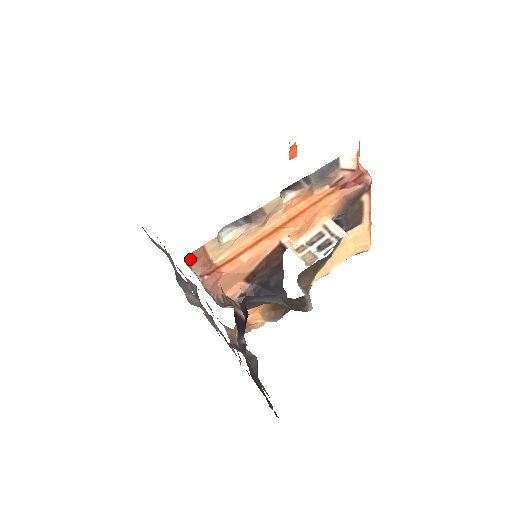
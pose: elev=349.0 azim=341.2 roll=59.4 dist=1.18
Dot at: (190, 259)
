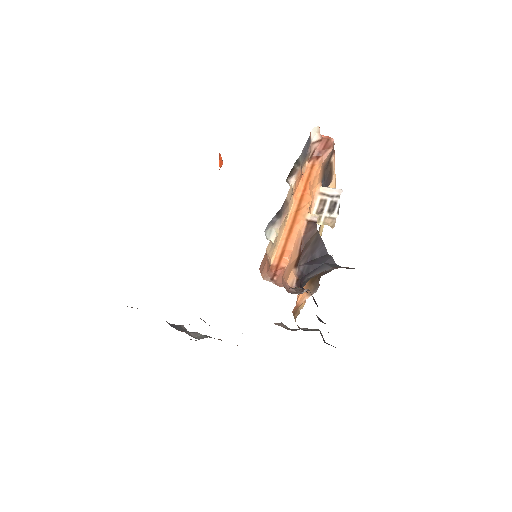
Dot at: (261, 269)
